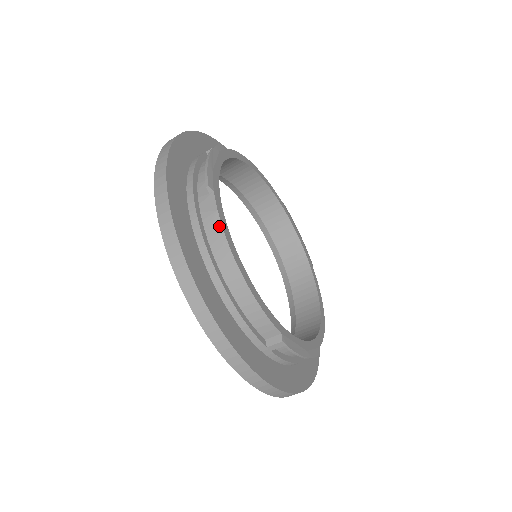
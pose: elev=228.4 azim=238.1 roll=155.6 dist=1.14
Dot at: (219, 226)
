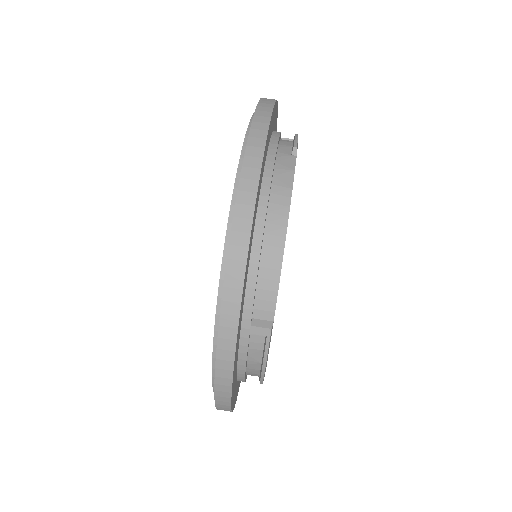
Dot at: (290, 182)
